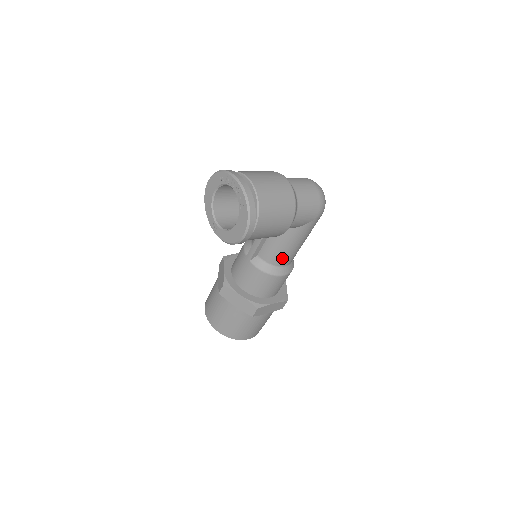
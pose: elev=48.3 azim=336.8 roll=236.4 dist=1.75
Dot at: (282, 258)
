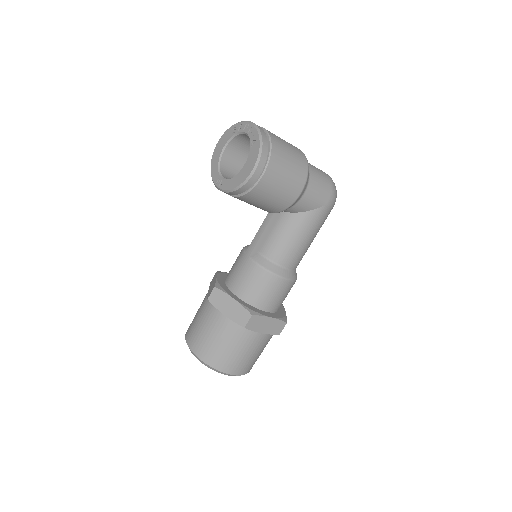
Dot at: (286, 254)
